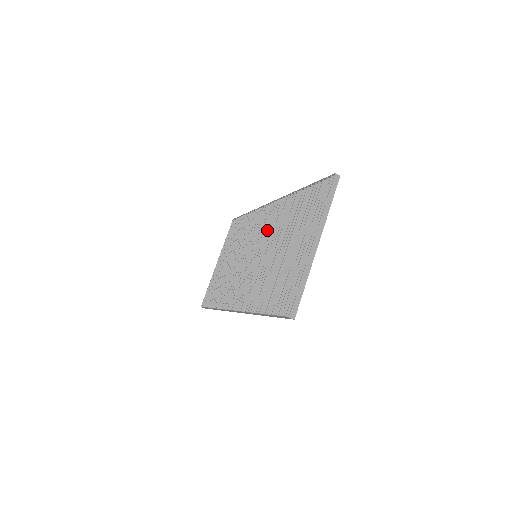
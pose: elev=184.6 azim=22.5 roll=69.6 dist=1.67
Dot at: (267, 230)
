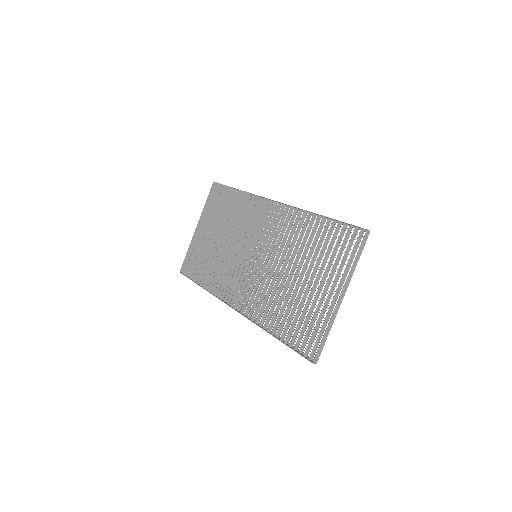
Dot at: (271, 235)
